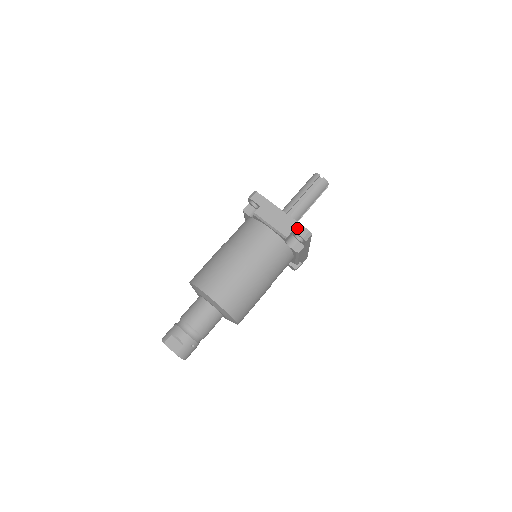
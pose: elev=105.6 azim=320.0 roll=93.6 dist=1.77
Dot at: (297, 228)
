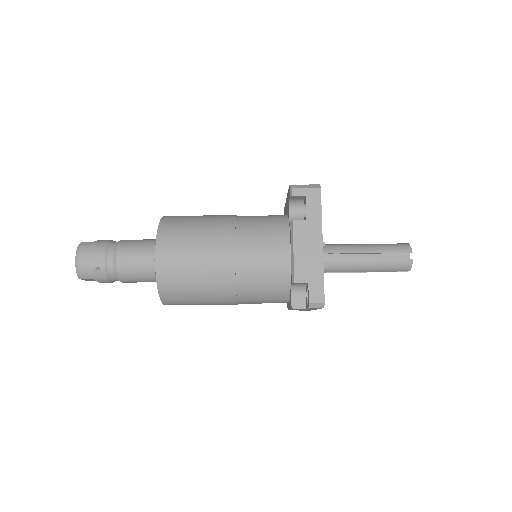
Dot at: occluded
